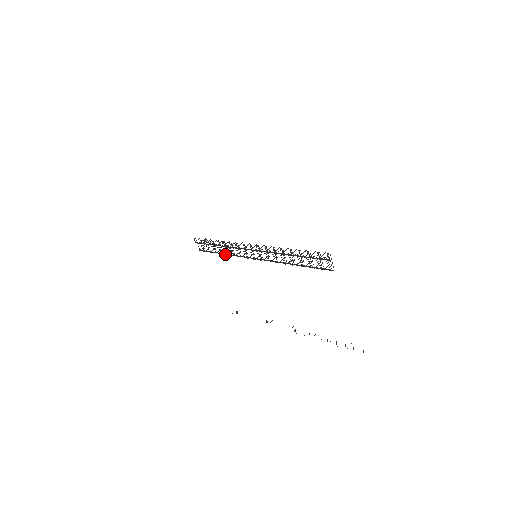
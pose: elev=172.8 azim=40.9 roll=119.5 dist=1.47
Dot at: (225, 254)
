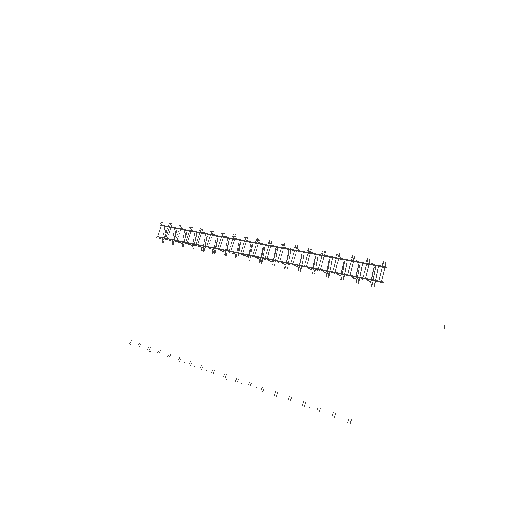
Dot at: (204, 246)
